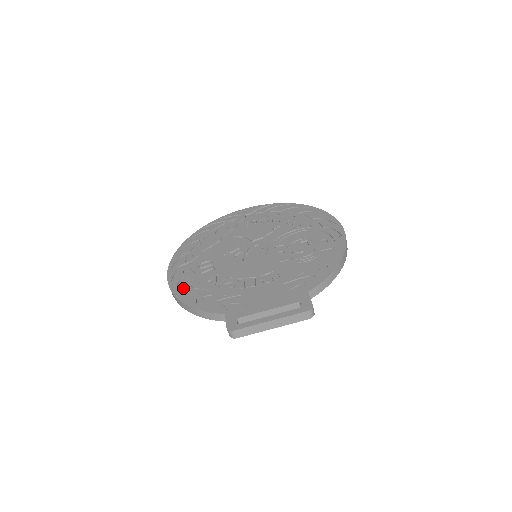
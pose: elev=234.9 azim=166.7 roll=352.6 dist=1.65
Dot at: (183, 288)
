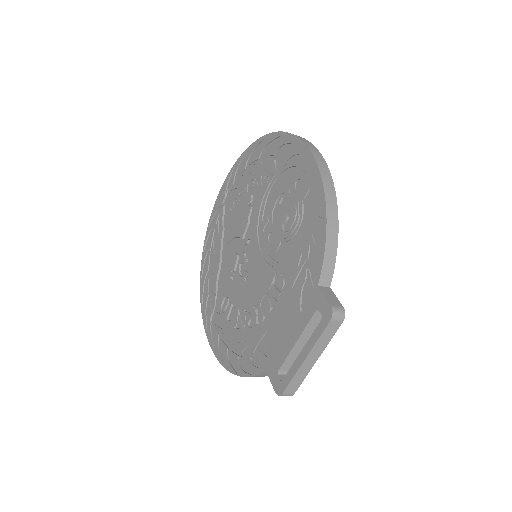
Dot at: (224, 351)
